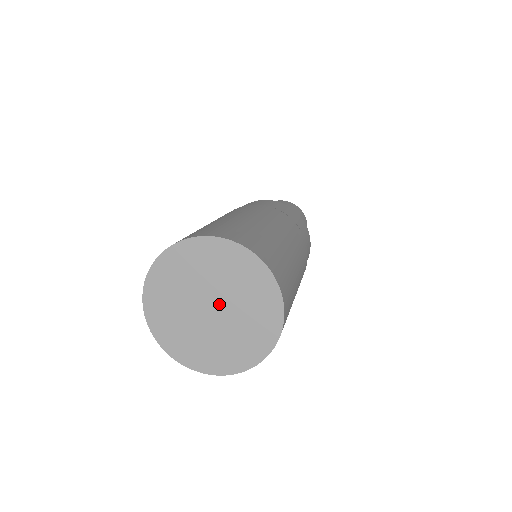
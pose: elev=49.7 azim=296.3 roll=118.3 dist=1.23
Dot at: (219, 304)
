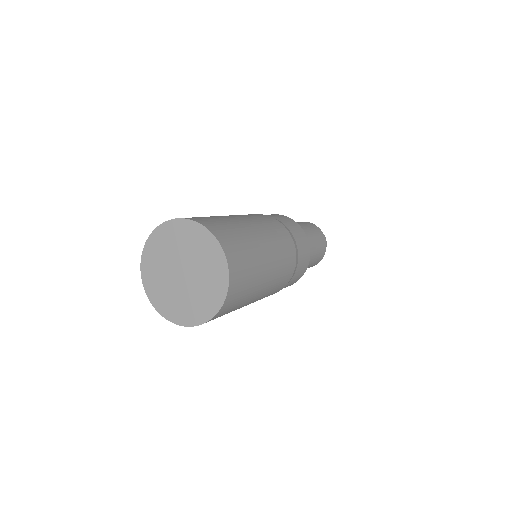
Dot at: (188, 271)
